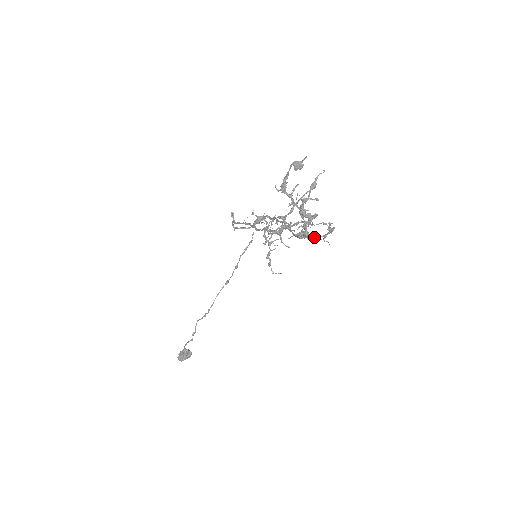
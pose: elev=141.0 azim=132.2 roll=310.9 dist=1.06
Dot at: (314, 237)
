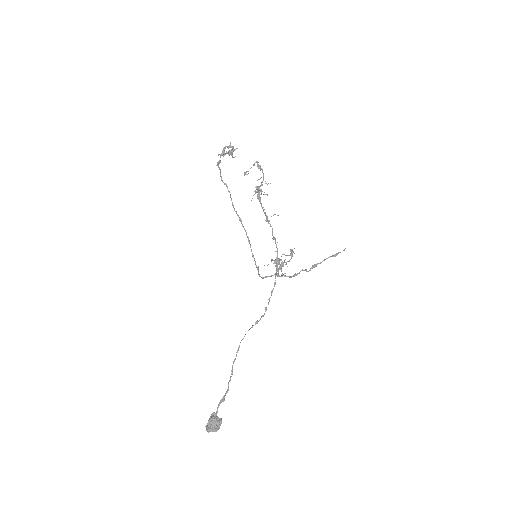
Dot at: occluded
